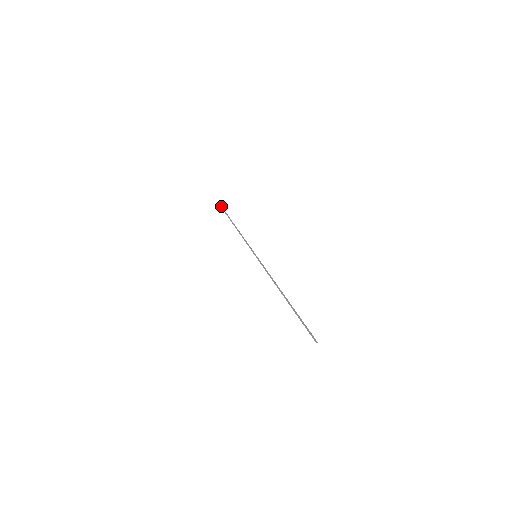
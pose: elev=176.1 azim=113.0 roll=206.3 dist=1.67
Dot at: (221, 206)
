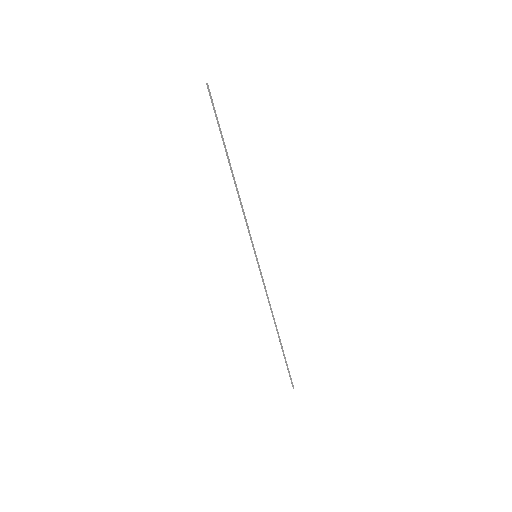
Dot at: (290, 376)
